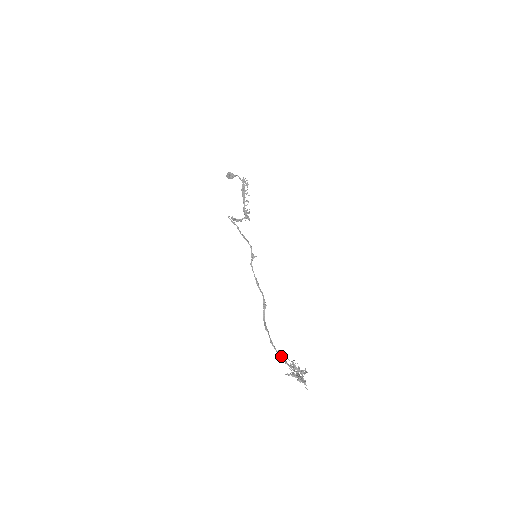
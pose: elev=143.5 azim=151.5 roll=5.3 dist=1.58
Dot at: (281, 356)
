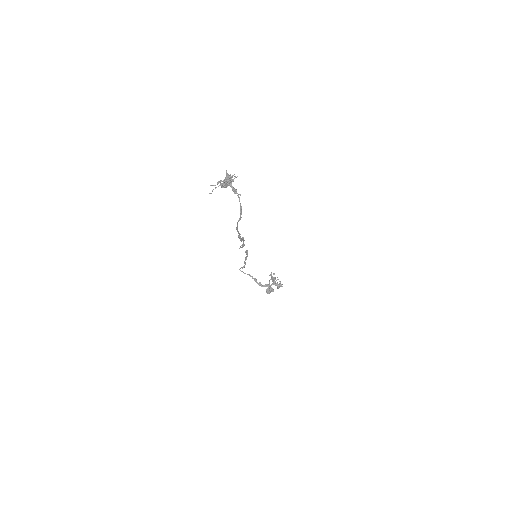
Dot at: occluded
